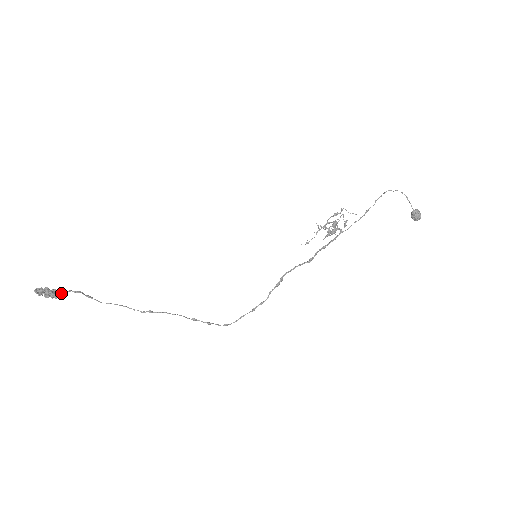
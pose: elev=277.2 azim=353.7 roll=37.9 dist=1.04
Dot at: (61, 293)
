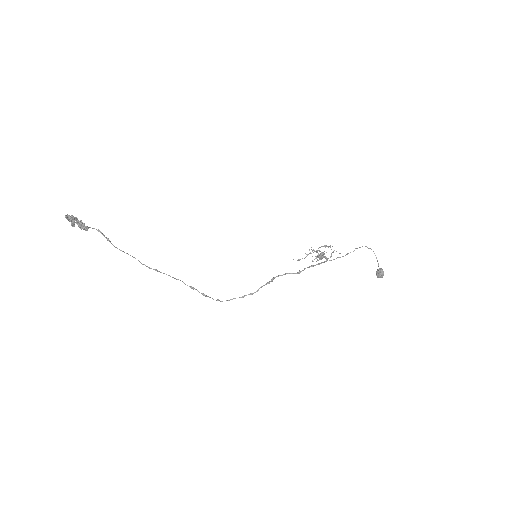
Dot at: occluded
